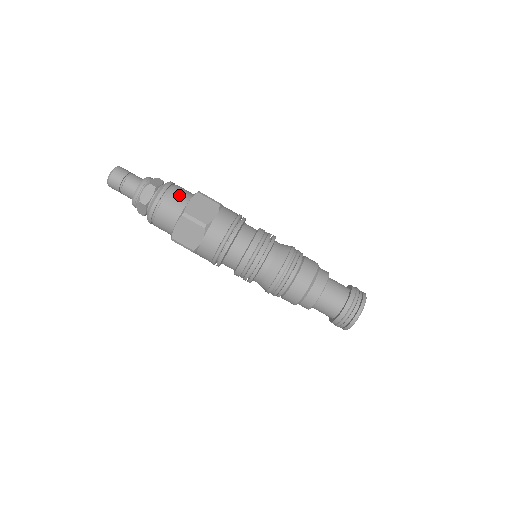
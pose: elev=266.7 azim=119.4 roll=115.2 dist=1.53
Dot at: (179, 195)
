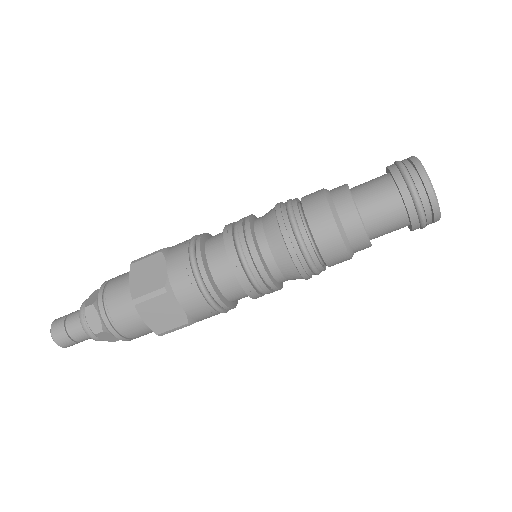
Dot at: (127, 320)
